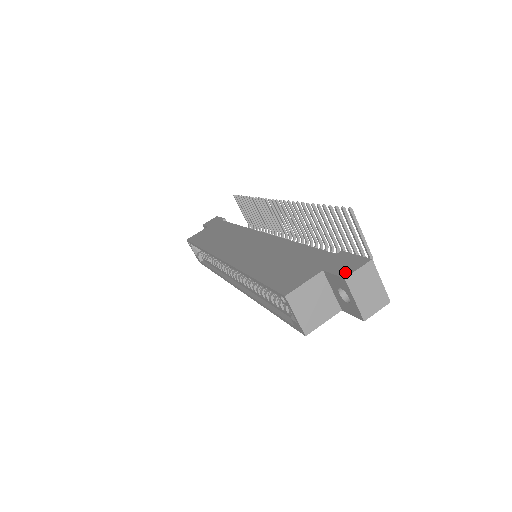
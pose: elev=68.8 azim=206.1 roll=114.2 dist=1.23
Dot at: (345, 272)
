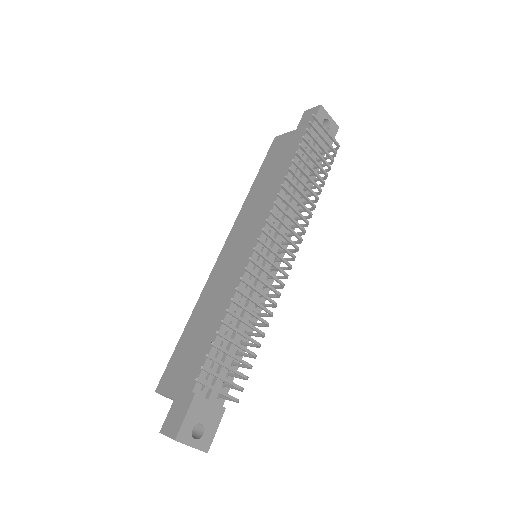
Dot at: (165, 426)
